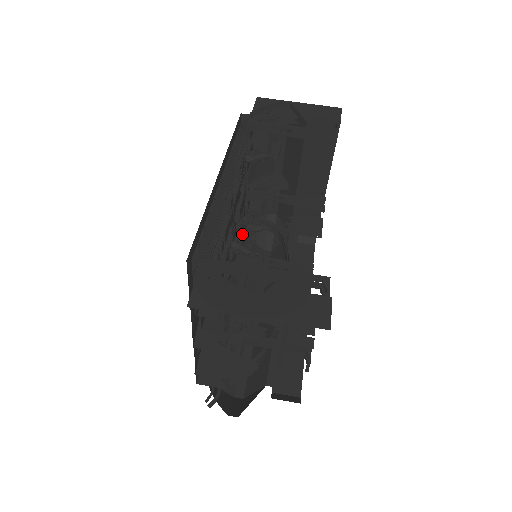
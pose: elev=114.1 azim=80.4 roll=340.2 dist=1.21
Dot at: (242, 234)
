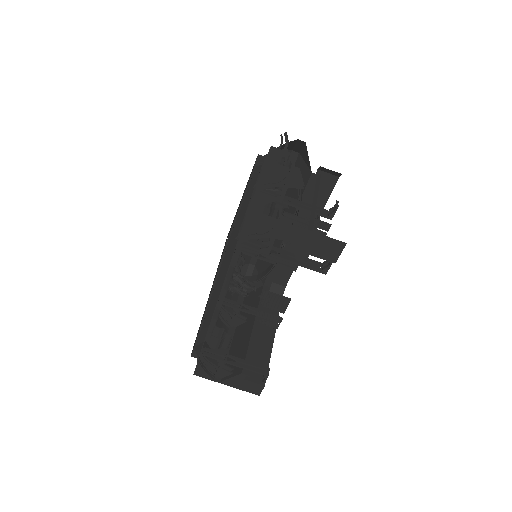
Dot at: occluded
